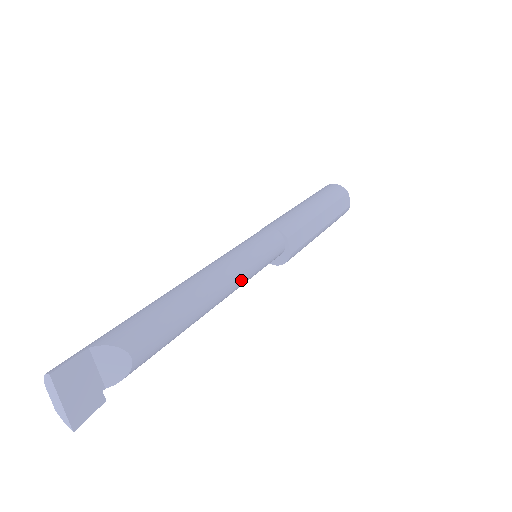
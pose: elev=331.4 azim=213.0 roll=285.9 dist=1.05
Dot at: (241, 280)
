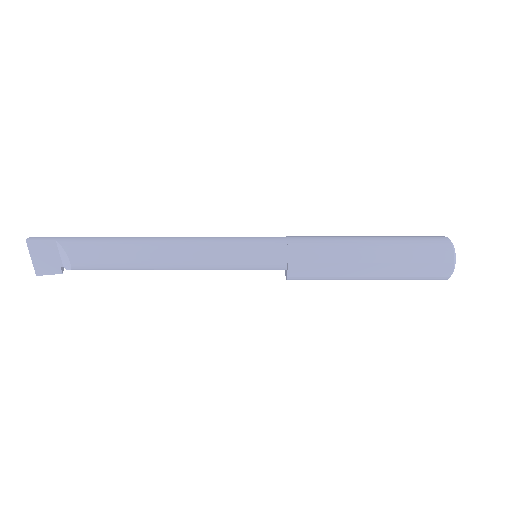
Dot at: (206, 267)
